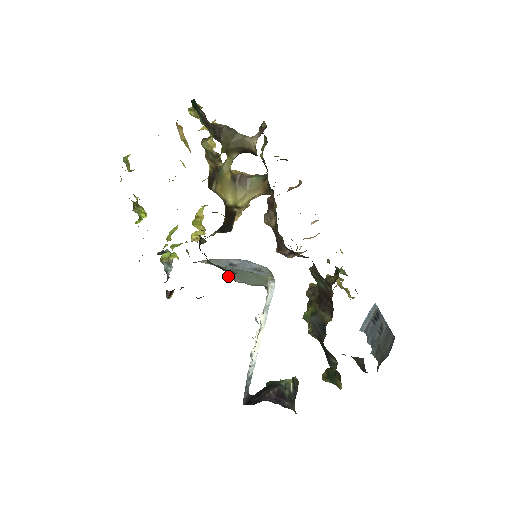
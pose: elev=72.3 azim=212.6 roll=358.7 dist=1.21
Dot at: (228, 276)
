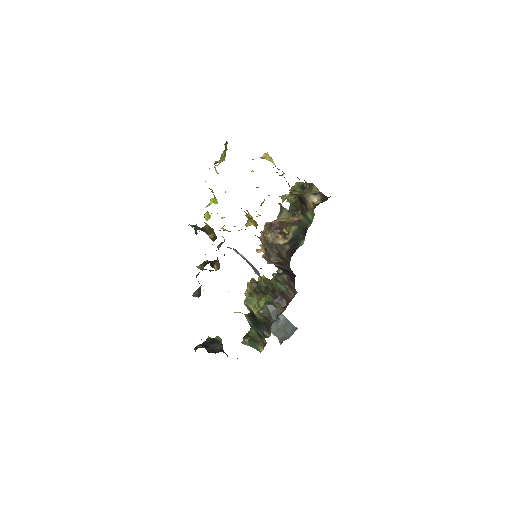
Dot at: occluded
